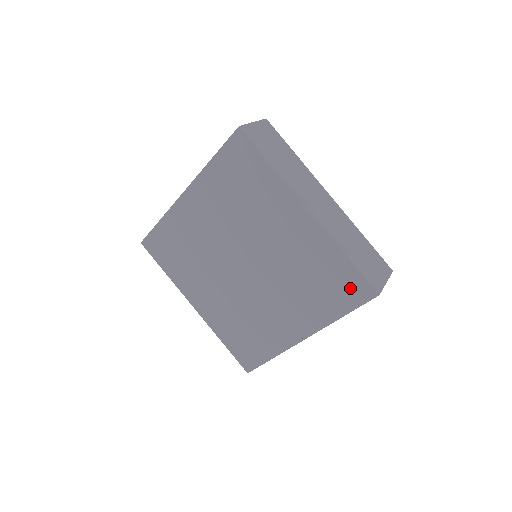
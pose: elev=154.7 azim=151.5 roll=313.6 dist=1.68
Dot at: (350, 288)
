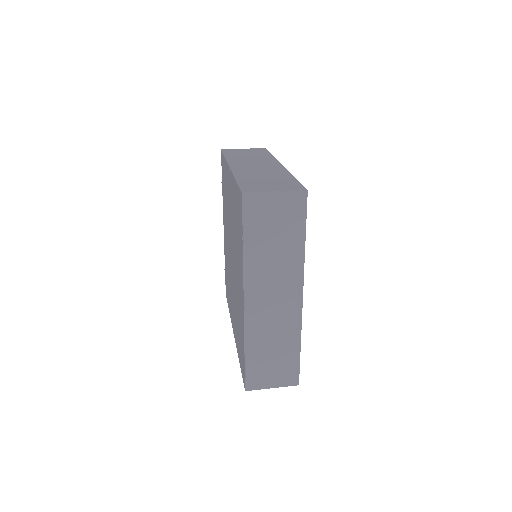
Dot at: (242, 363)
